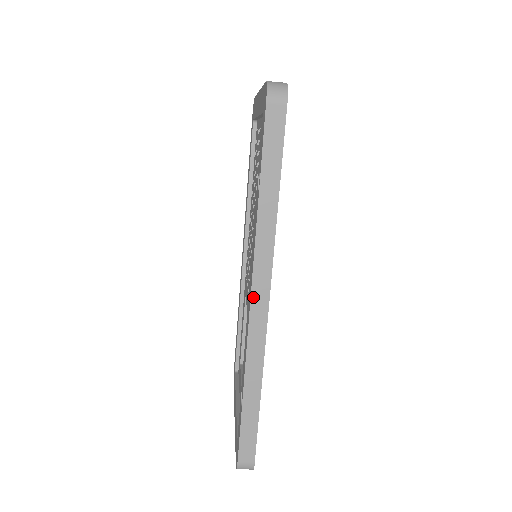
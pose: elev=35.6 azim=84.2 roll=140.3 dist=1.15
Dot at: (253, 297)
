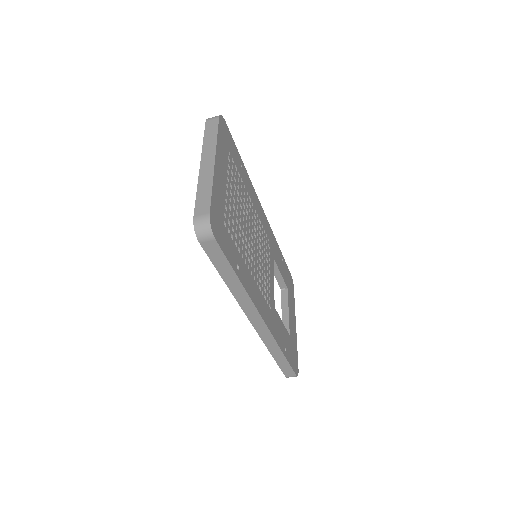
Dot at: (253, 323)
